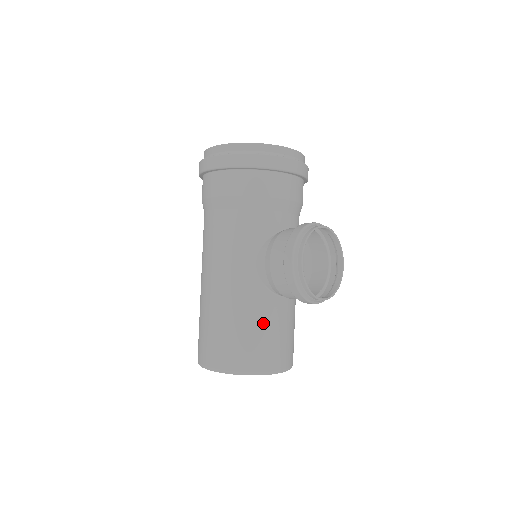
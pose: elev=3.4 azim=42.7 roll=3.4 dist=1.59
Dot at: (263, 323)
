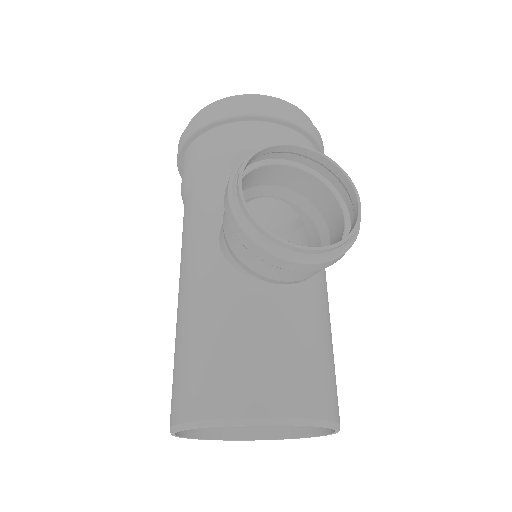
Dot at: (234, 328)
